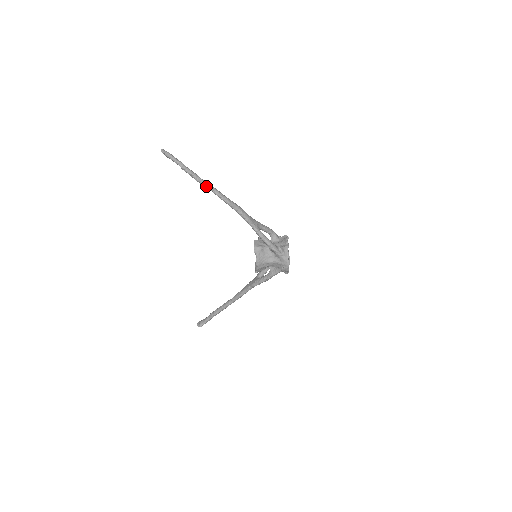
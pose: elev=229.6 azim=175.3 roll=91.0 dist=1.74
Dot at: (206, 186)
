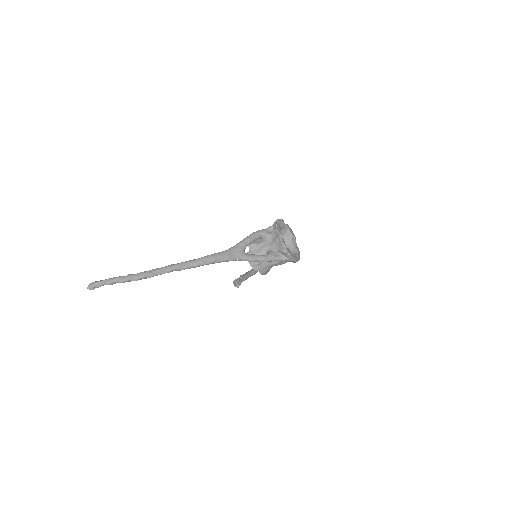
Dot at: occluded
